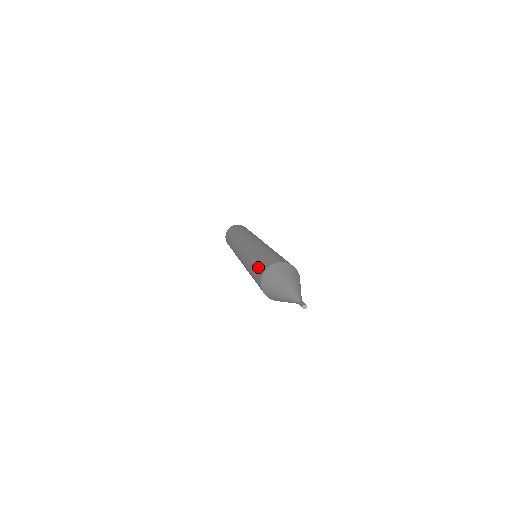
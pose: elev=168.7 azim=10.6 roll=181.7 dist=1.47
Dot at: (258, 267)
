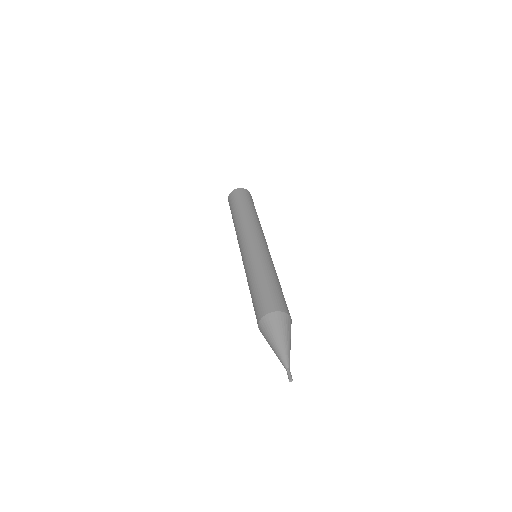
Dot at: (257, 303)
